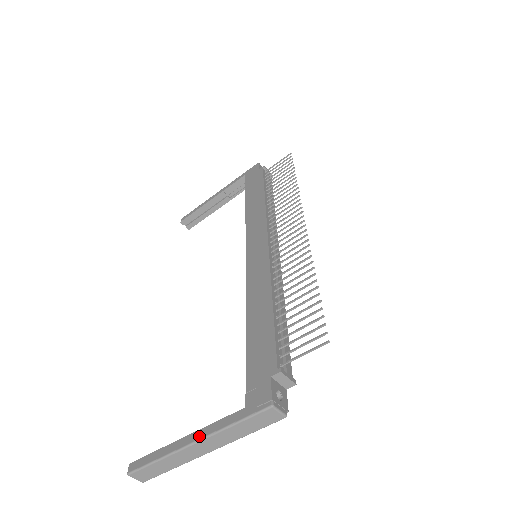
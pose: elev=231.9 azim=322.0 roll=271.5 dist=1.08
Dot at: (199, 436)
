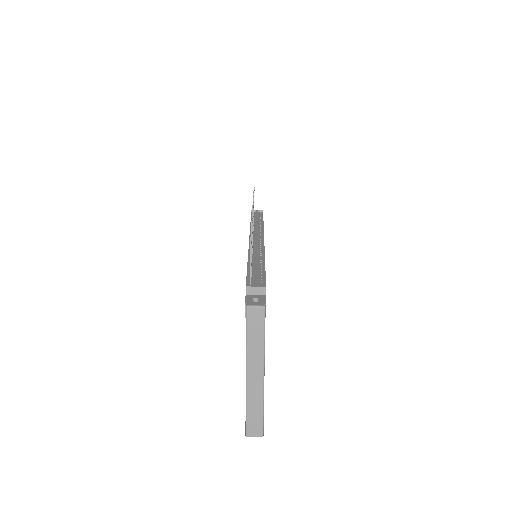
Dot at: occluded
